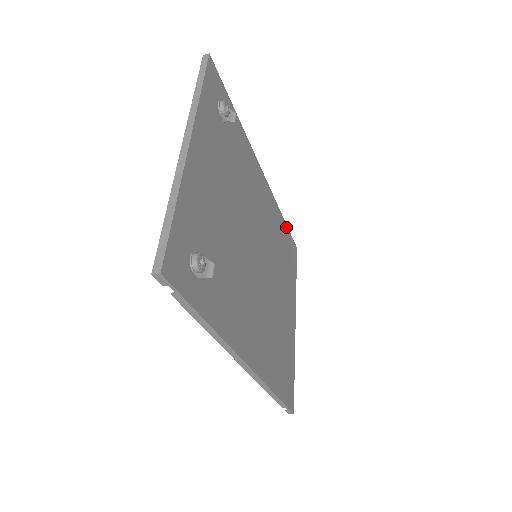
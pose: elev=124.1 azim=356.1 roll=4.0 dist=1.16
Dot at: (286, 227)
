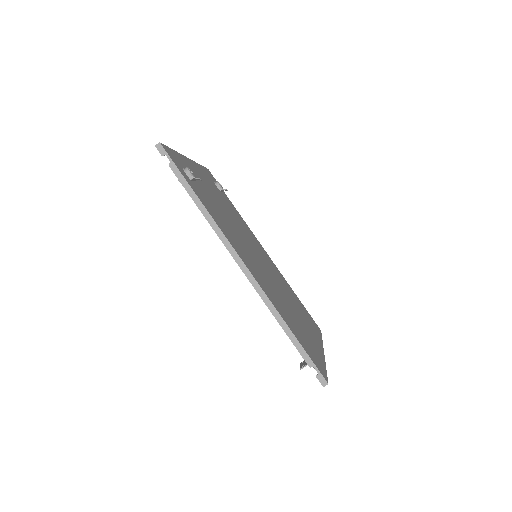
Dot at: (300, 302)
